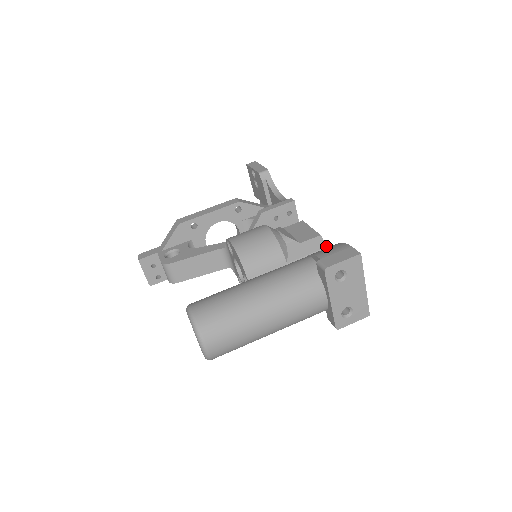
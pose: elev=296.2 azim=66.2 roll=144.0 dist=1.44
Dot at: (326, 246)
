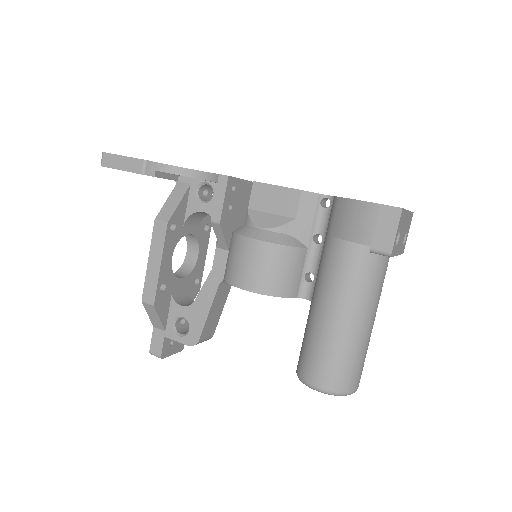
Dot at: (317, 195)
